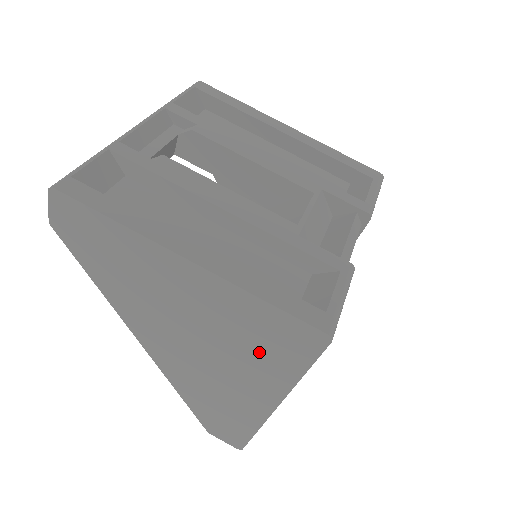
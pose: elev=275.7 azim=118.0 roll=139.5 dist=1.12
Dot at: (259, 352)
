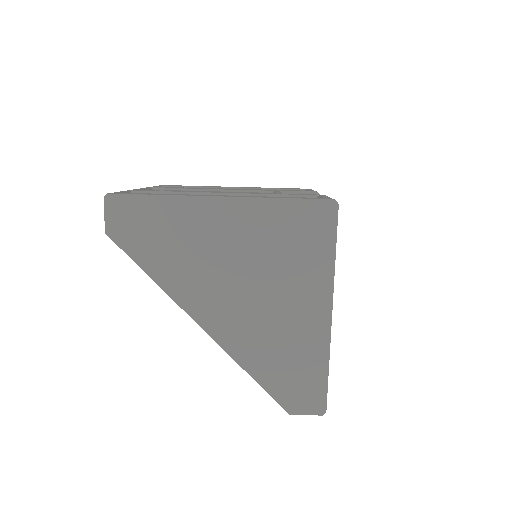
Dot at: (296, 256)
